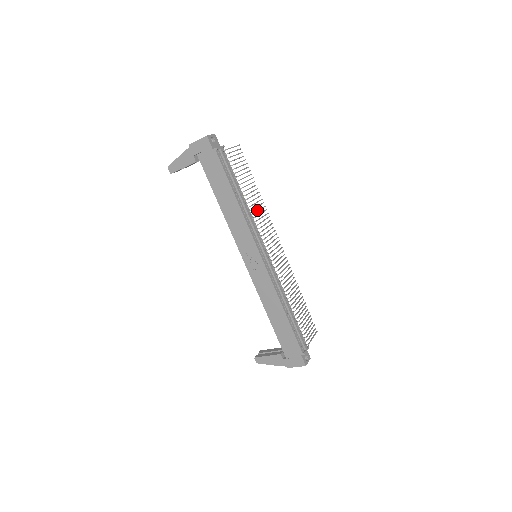
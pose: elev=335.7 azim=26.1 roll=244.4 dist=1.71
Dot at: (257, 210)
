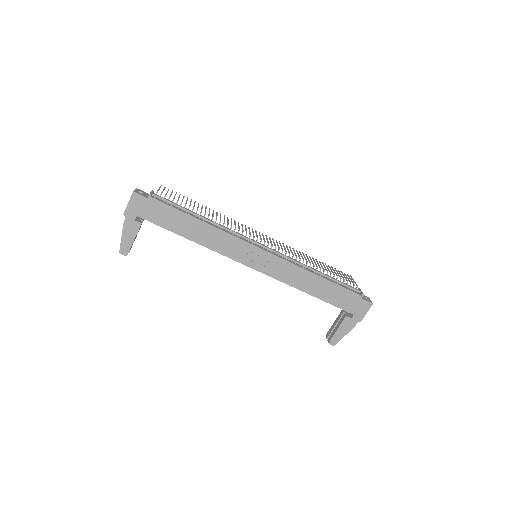
Dot at: occluded
